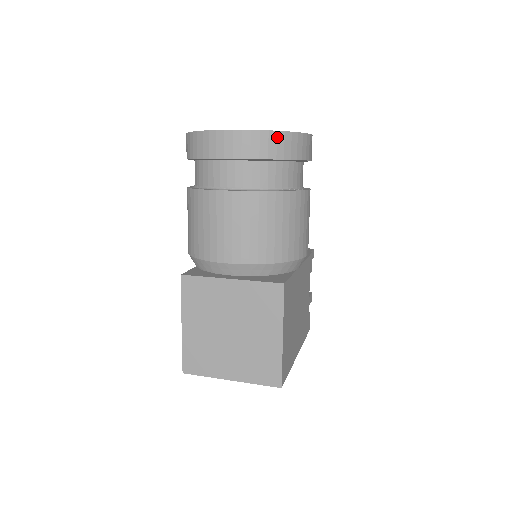
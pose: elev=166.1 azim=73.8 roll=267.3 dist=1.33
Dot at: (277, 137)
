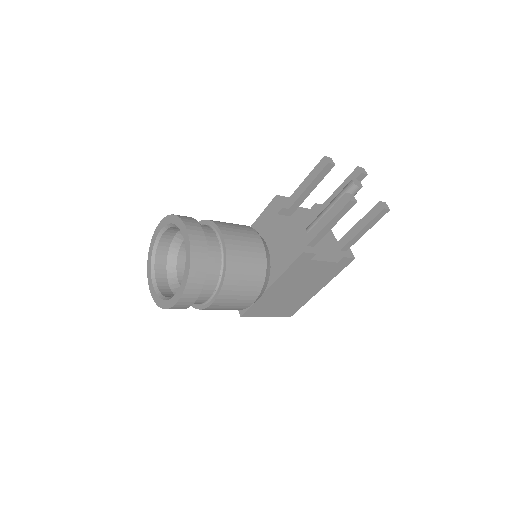
Dot at: occluded
